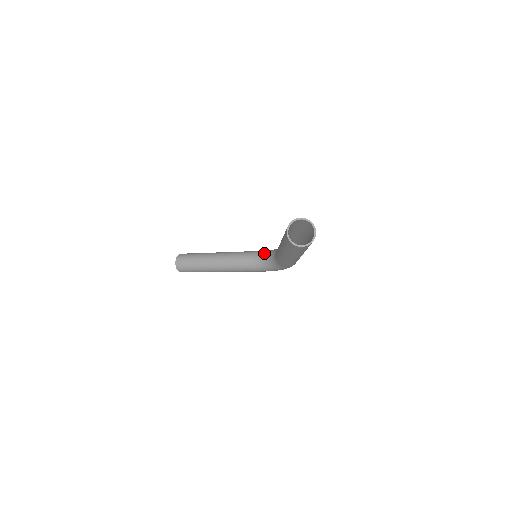
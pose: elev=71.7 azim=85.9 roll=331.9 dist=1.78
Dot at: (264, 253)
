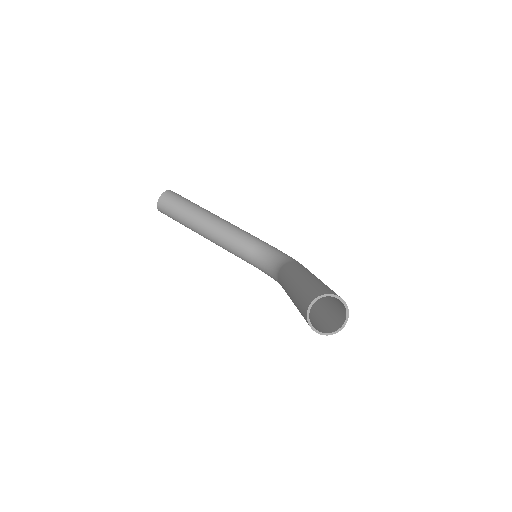
Dot at: (267, 251)
